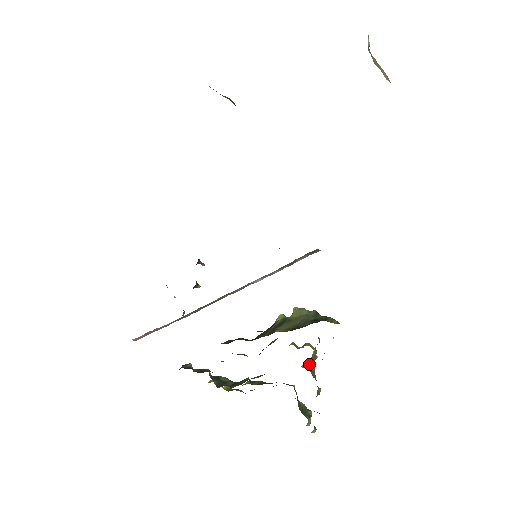
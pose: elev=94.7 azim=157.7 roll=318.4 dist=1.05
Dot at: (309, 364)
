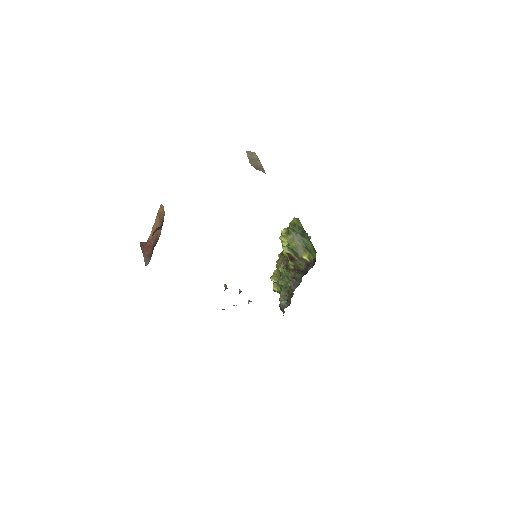
Dot at: occluded
